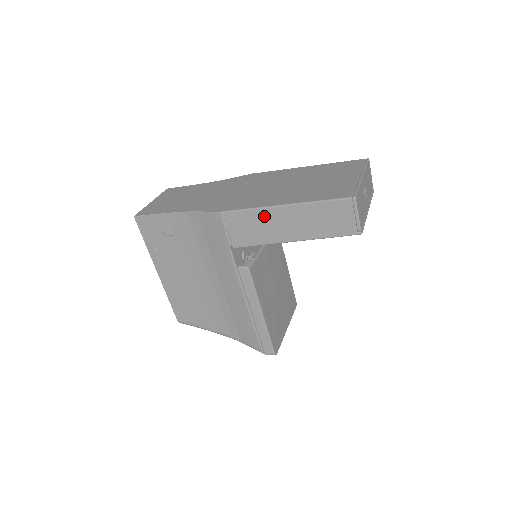
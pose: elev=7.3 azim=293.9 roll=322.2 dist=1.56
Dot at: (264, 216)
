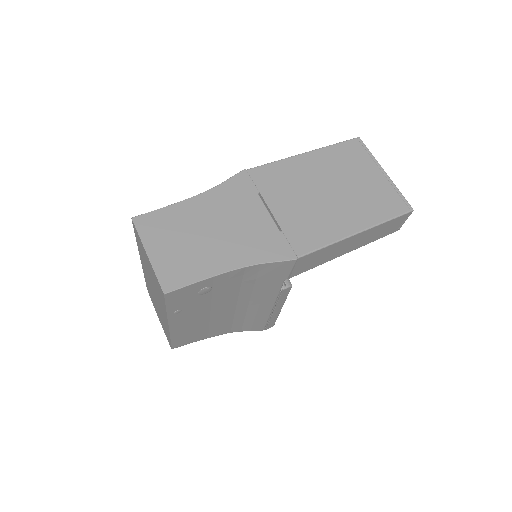
Dot at: (336, 247)
